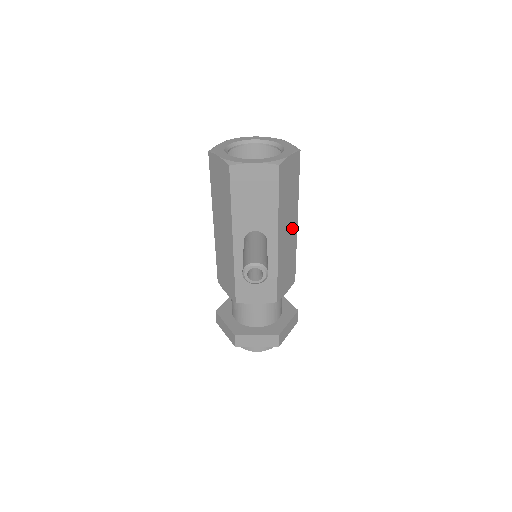
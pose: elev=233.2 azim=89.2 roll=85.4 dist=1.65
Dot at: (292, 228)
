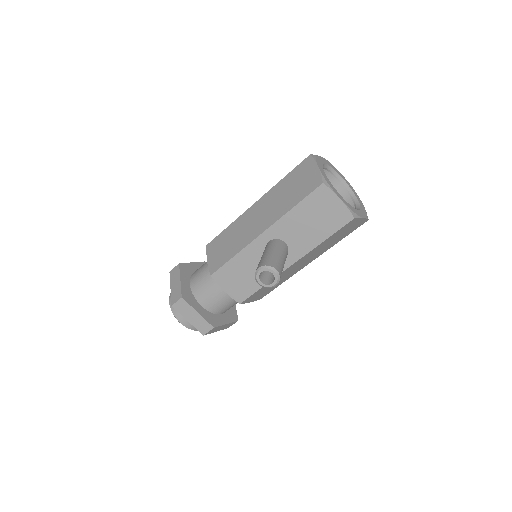
Dot at: (304, 264)
